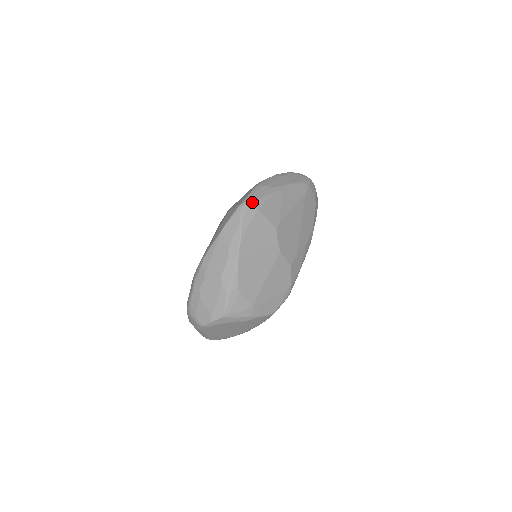
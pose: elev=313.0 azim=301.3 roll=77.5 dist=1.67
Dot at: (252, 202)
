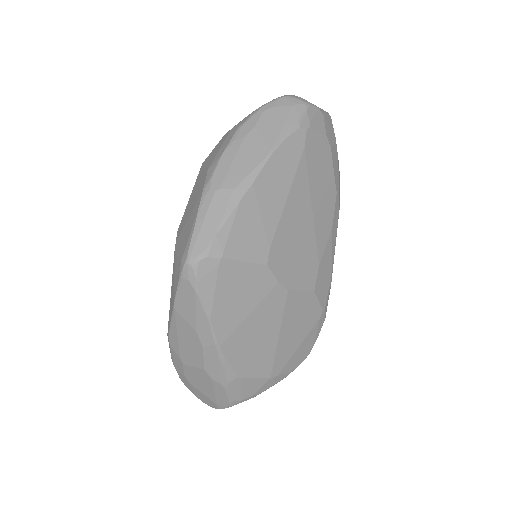
Dot at: (203, 251)
